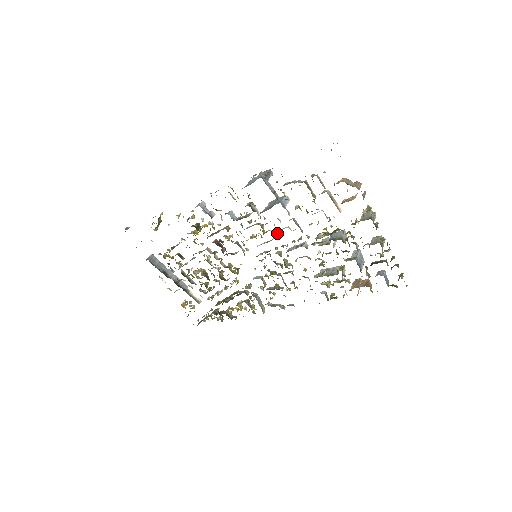
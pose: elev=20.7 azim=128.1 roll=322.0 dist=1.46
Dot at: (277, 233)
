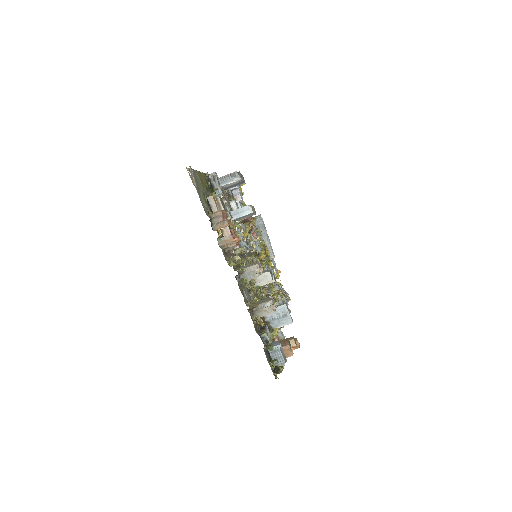
Dot at: (243, 242)
